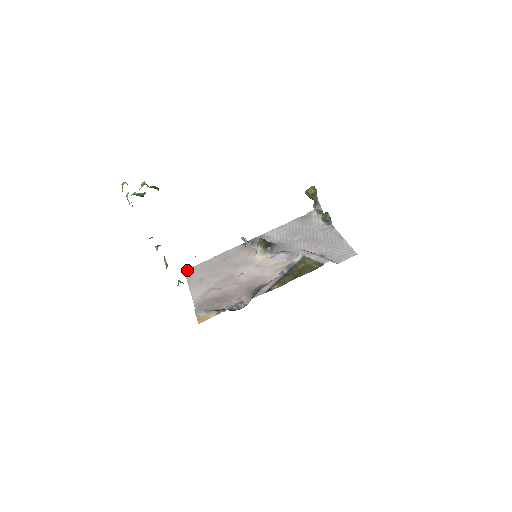
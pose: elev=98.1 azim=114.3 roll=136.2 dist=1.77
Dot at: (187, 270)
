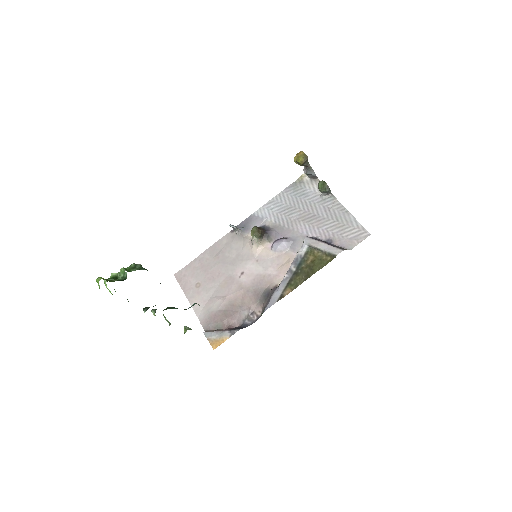
Dot at: (177, 274)
